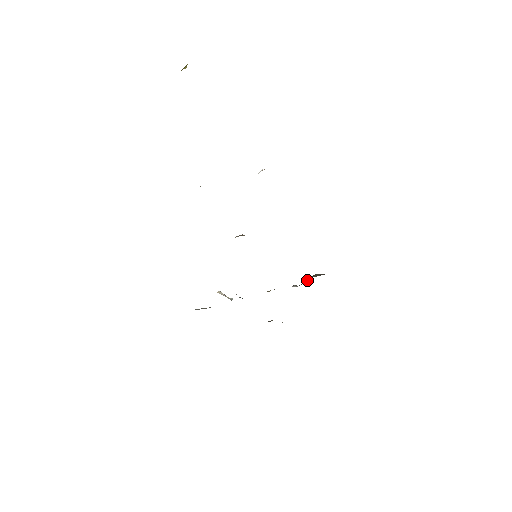
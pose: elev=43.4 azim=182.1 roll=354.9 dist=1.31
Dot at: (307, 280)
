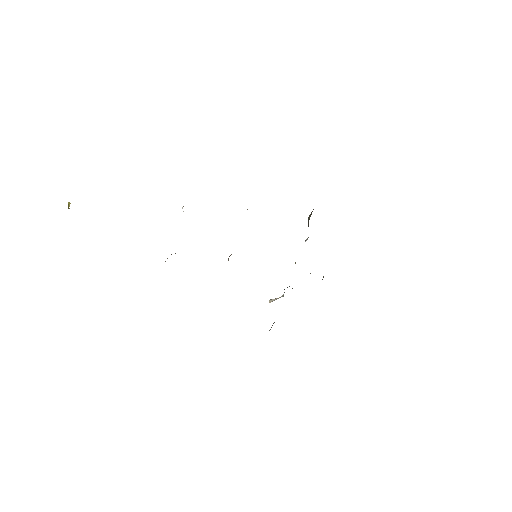
Dot at: occluded
